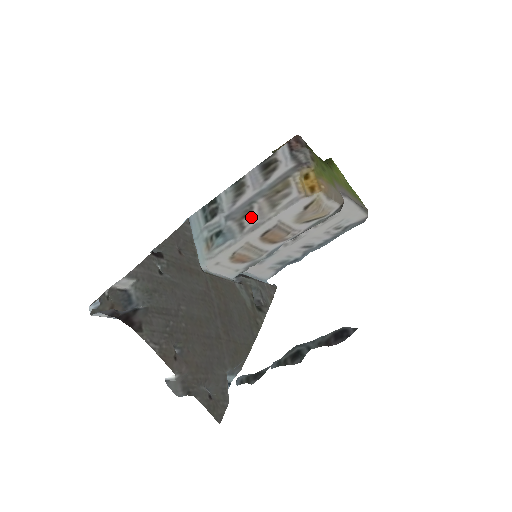
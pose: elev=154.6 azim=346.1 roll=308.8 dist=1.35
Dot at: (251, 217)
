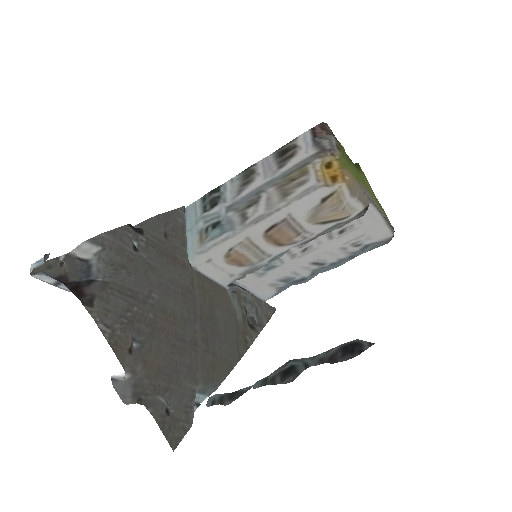
Dot at: (257, 207)
